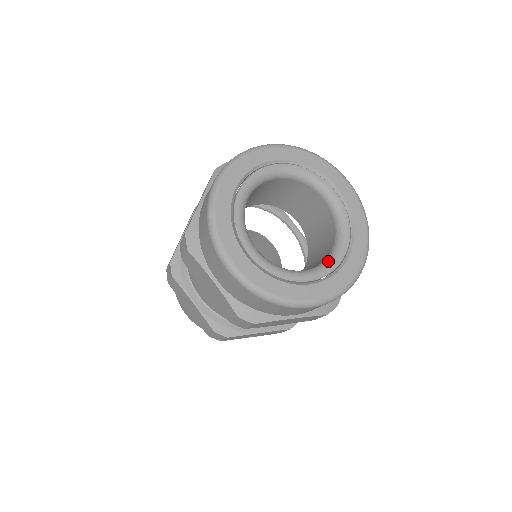
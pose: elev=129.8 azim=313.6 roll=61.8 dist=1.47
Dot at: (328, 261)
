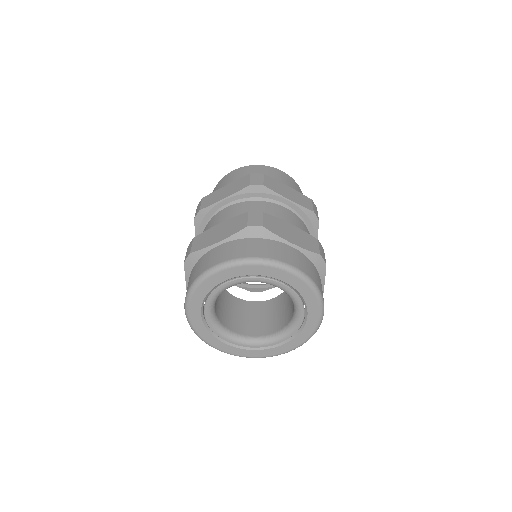
Dot at: (256, 341)
